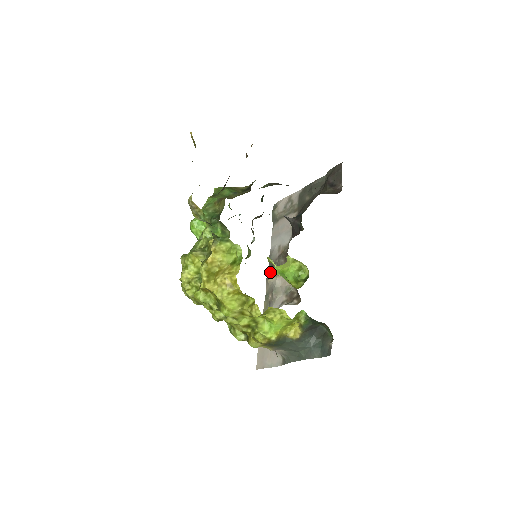
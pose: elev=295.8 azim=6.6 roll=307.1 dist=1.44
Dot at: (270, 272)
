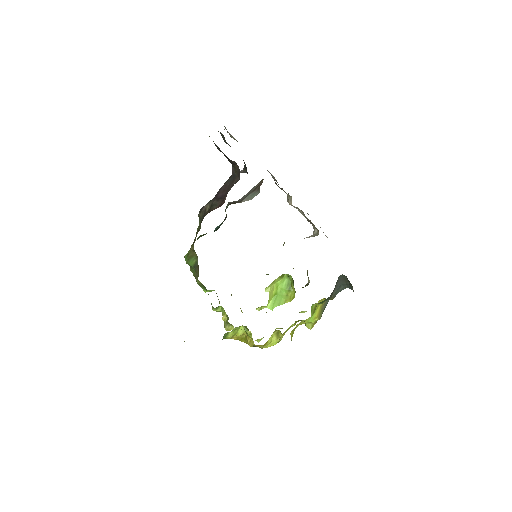
Dot at: occluded
